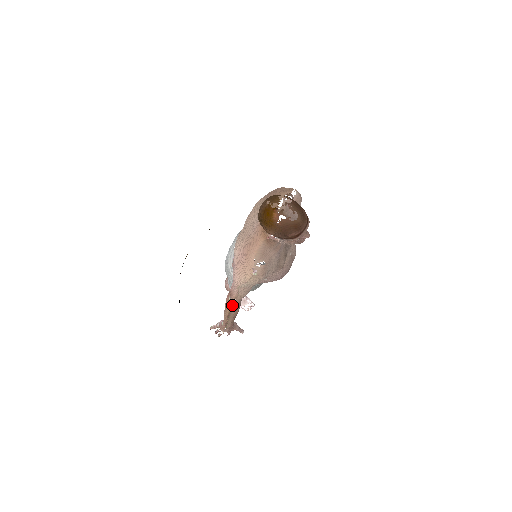
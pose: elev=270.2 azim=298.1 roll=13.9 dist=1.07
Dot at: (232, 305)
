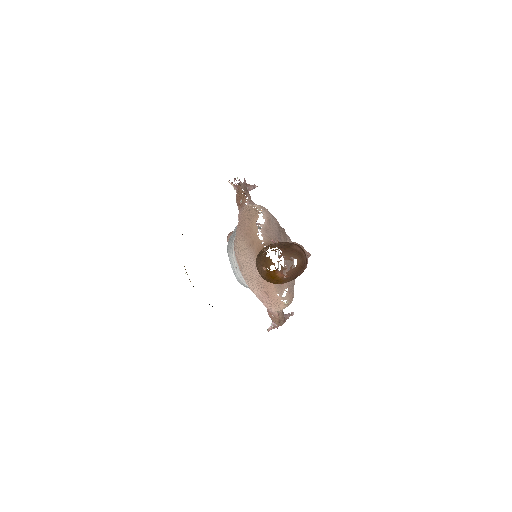
Dot at: (278, 319)
